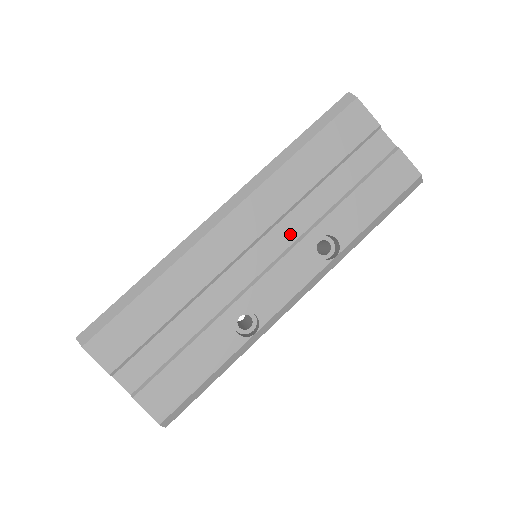
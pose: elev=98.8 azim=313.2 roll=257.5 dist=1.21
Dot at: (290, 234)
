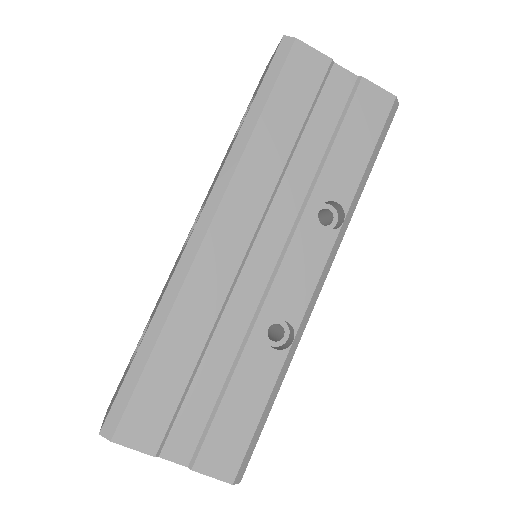
Dot at: (285, 218)
